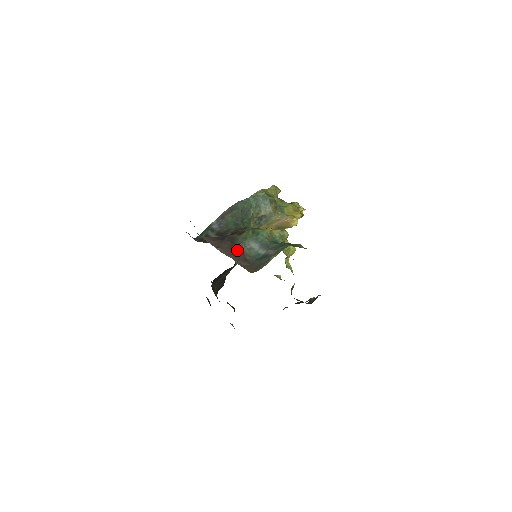
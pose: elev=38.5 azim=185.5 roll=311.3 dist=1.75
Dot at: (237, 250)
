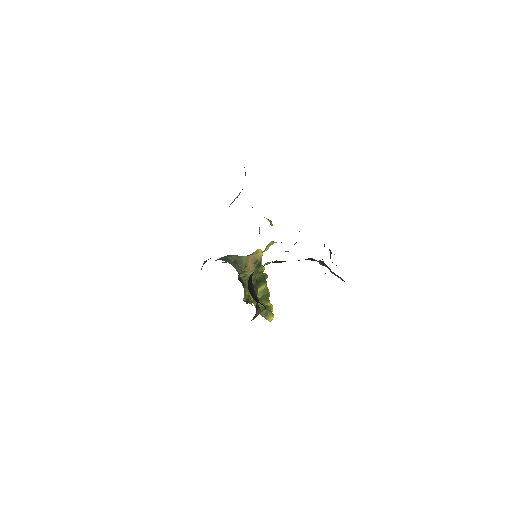
Dot at: occluded
